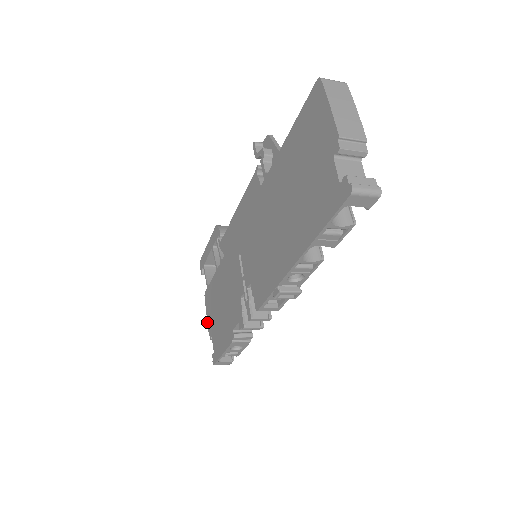
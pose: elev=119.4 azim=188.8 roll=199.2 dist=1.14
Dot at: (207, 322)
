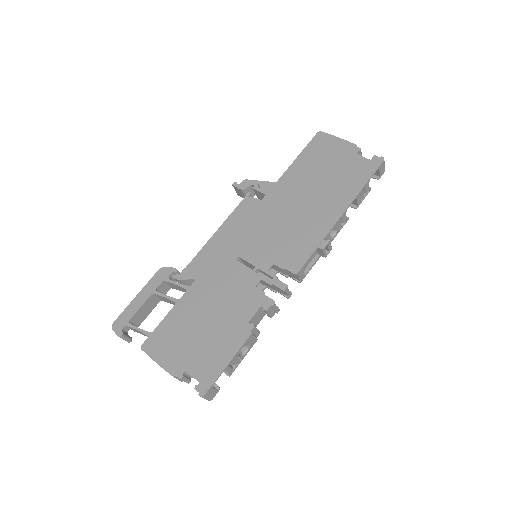
Dot at: (163, 368)
